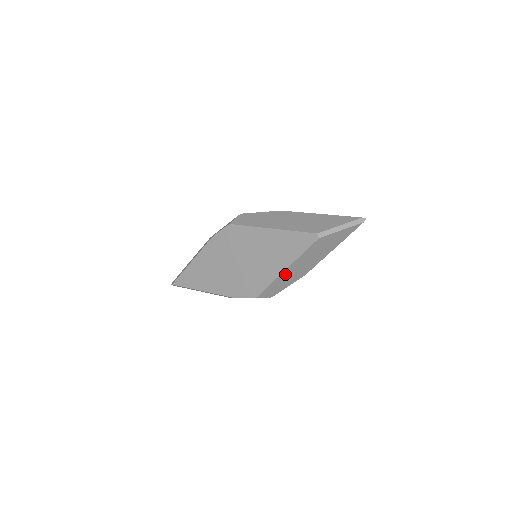
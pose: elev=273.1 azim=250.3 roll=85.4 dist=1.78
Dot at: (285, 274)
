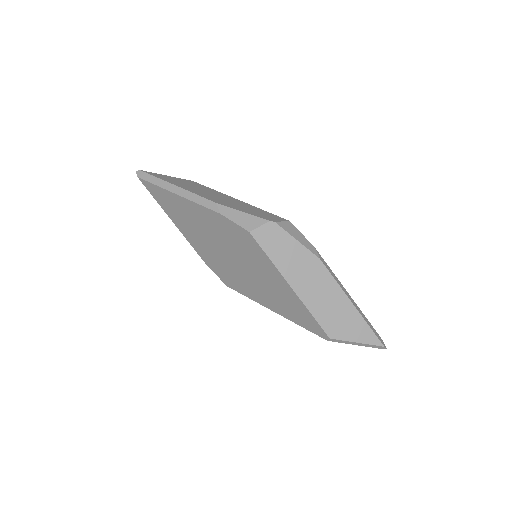
Dot at: occluded
